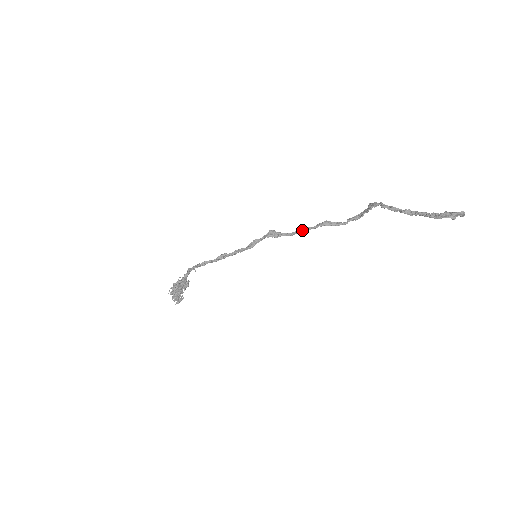
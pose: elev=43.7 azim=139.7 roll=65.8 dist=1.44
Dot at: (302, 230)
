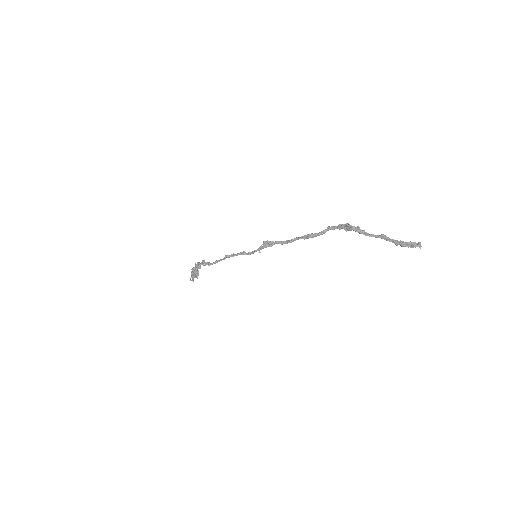
Dot at: occluded
